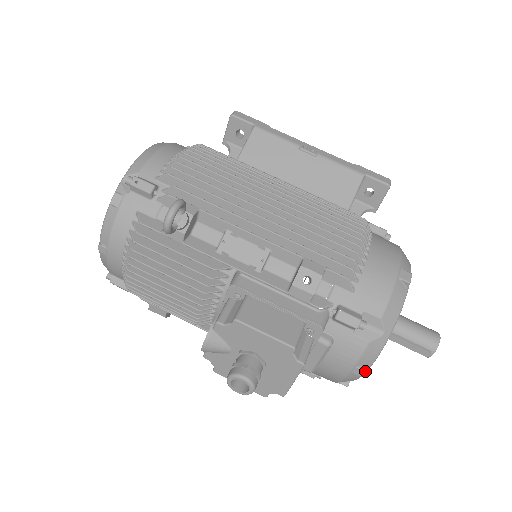
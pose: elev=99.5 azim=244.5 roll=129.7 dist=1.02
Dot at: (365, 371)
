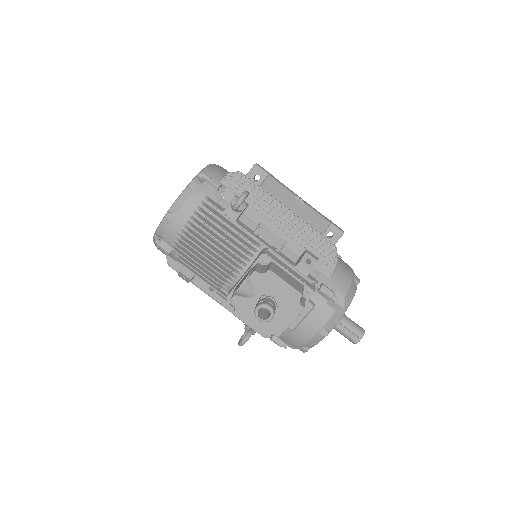
Dot at: (328, 332)
